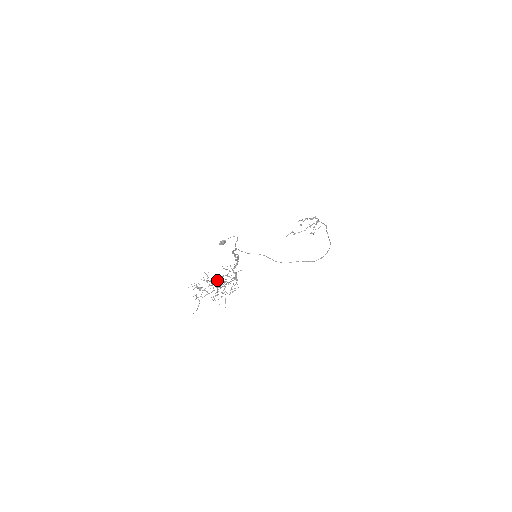
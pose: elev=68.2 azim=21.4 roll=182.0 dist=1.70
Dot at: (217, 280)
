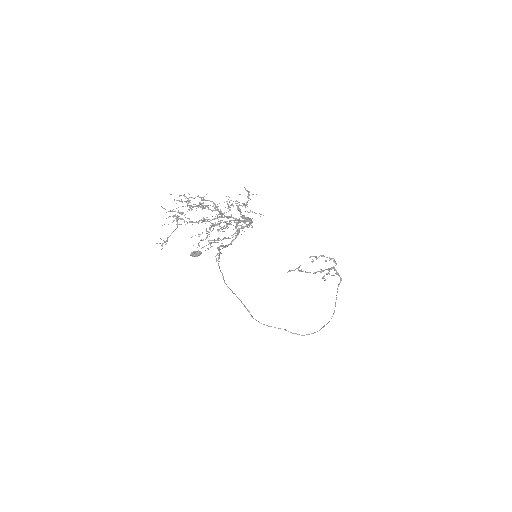
Dot at: (218, 209)
